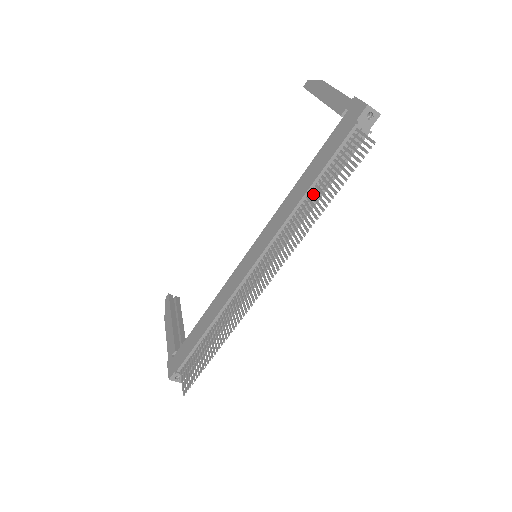
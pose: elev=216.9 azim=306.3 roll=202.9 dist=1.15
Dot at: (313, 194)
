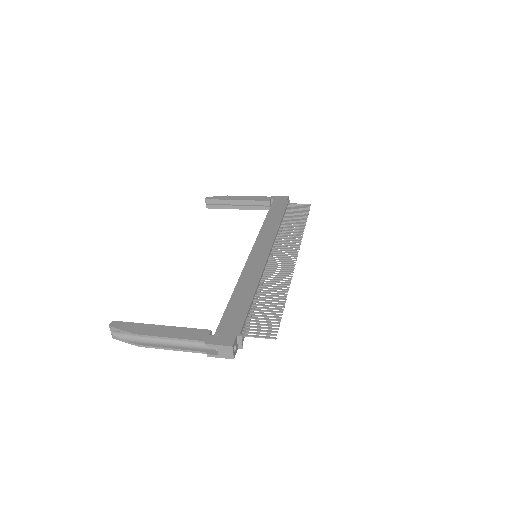
Dot at: (282, 225)
